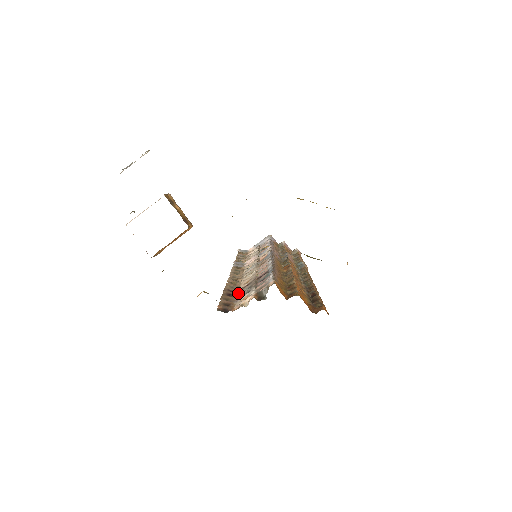
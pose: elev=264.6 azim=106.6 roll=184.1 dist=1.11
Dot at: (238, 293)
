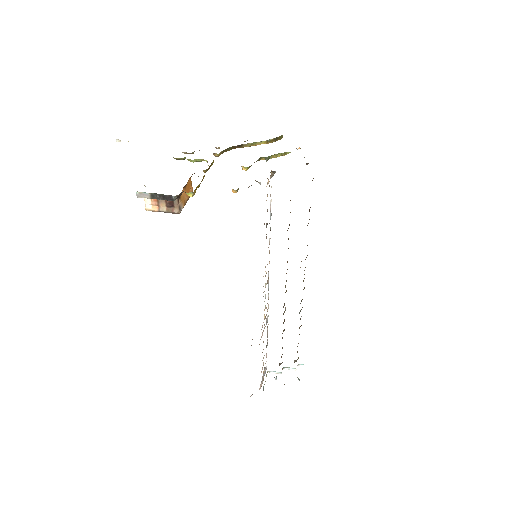
Dot at: occluded
